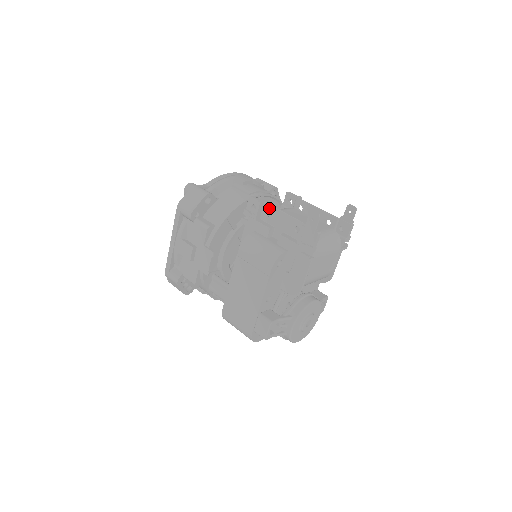
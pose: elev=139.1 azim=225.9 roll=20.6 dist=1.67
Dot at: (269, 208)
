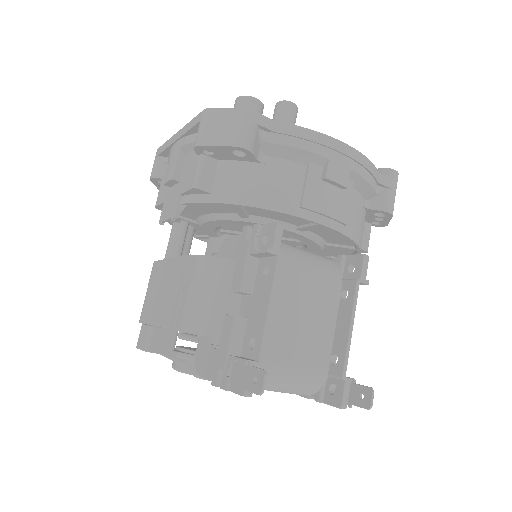
Dot at: (272, 270)
